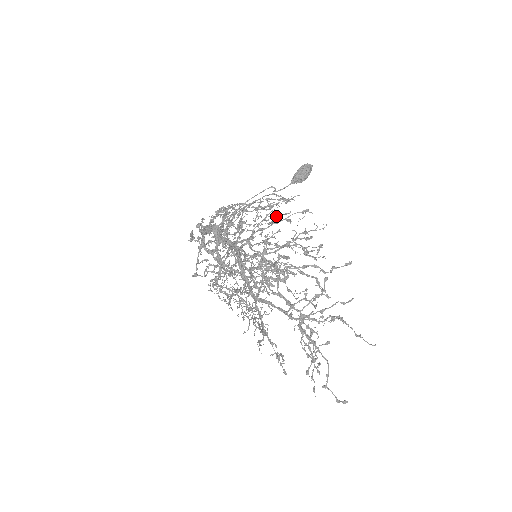
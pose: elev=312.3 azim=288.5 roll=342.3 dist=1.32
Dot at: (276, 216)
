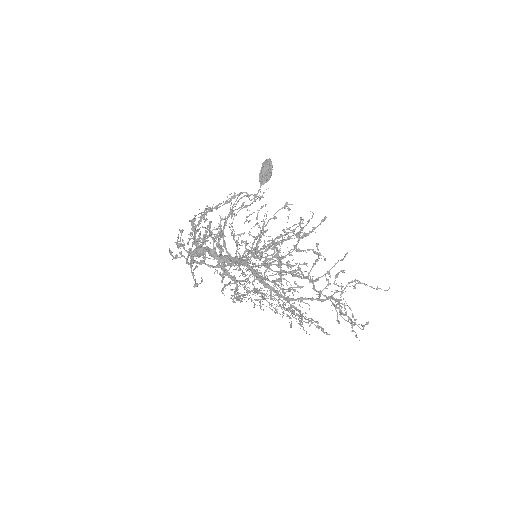
Dot at: (263, 220)
